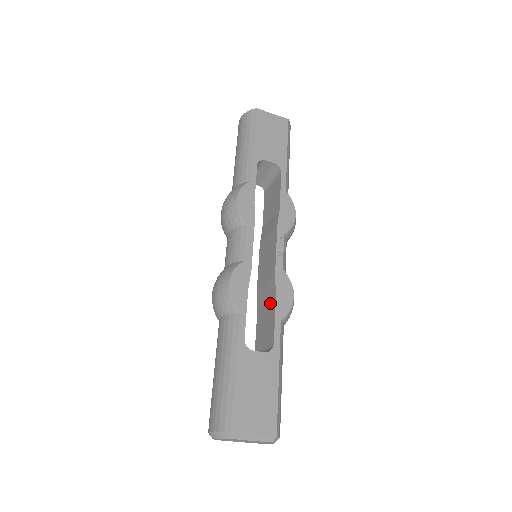
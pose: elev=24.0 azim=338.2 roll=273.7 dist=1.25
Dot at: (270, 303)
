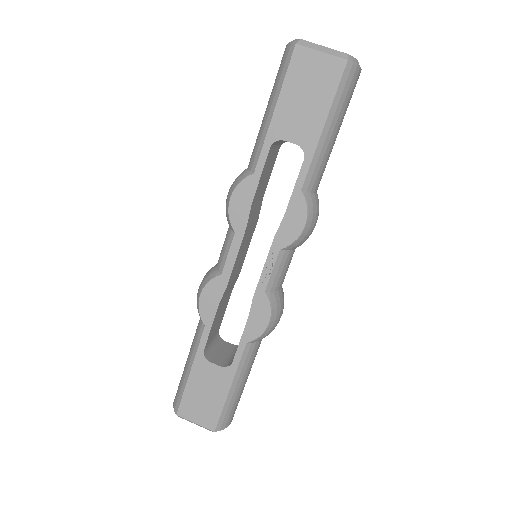
Dot at: occluded
